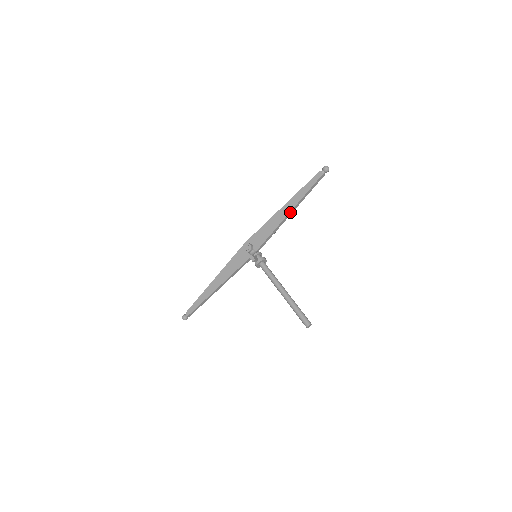
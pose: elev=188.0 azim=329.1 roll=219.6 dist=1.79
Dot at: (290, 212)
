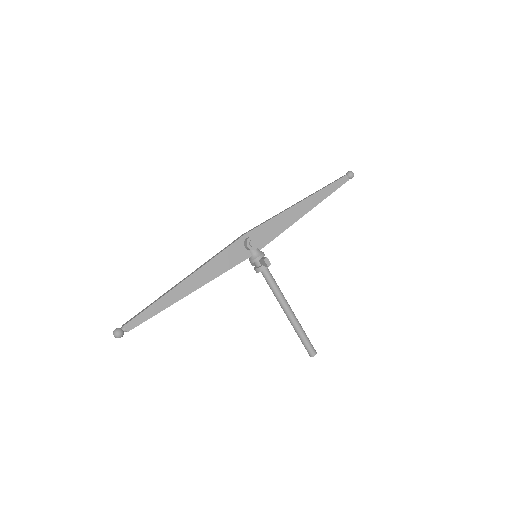
Dot at: (308, 211)
